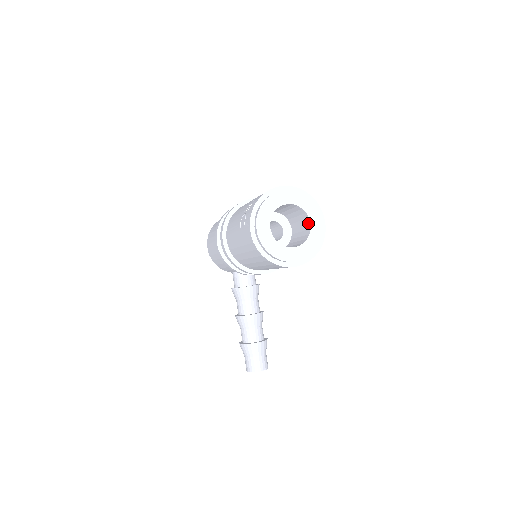
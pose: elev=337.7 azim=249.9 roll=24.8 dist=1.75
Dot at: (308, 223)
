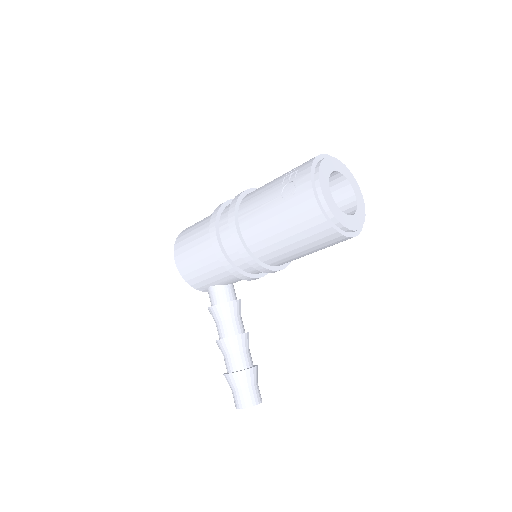
Dot at: (351, 195)
